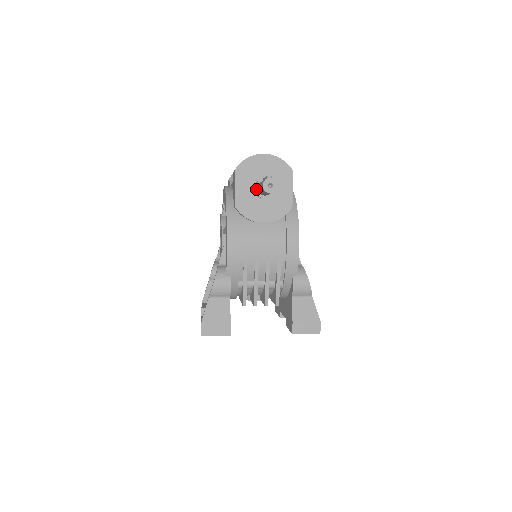
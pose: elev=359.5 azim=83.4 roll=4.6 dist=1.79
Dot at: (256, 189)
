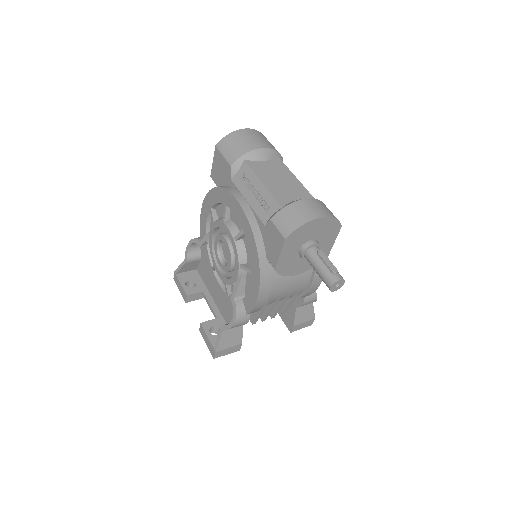
Dot at: (303, 255)
